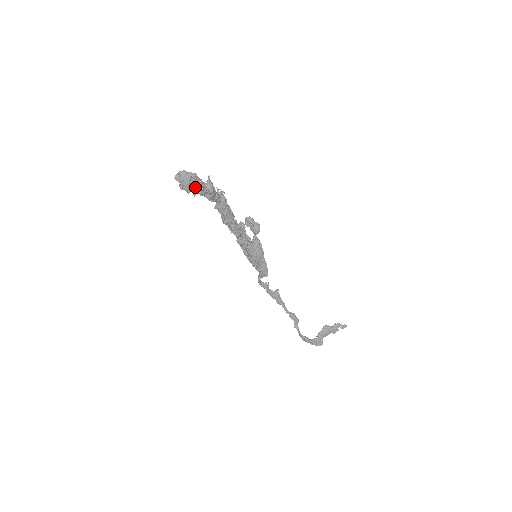
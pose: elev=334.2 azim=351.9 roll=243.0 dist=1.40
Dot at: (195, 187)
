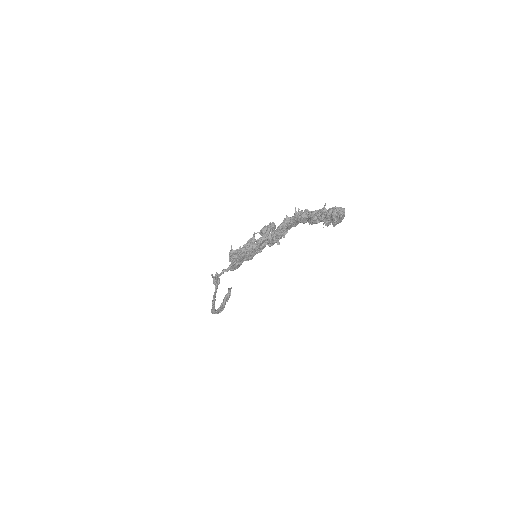
Dot at: occluded
